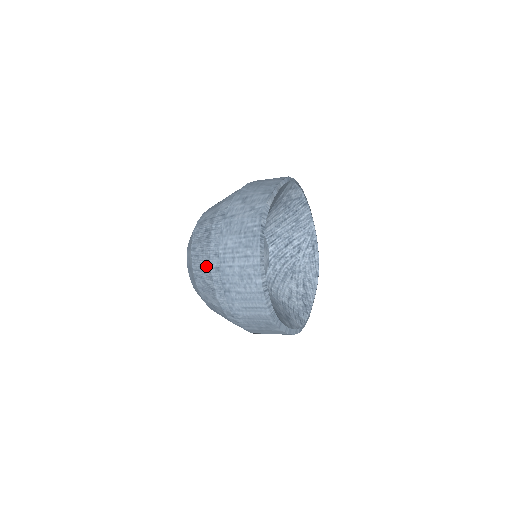
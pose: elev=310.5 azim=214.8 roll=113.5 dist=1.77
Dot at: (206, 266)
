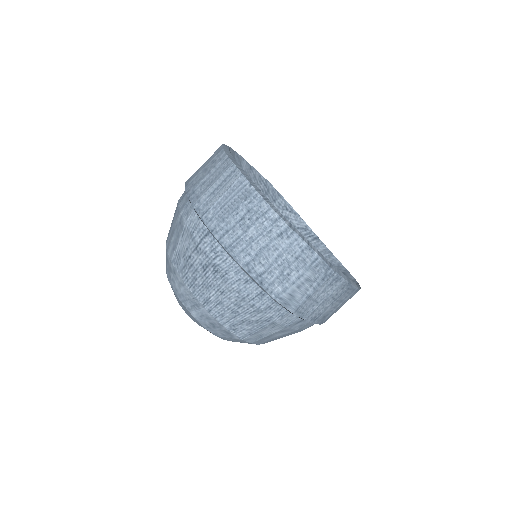
Dot at: (175, 213)
